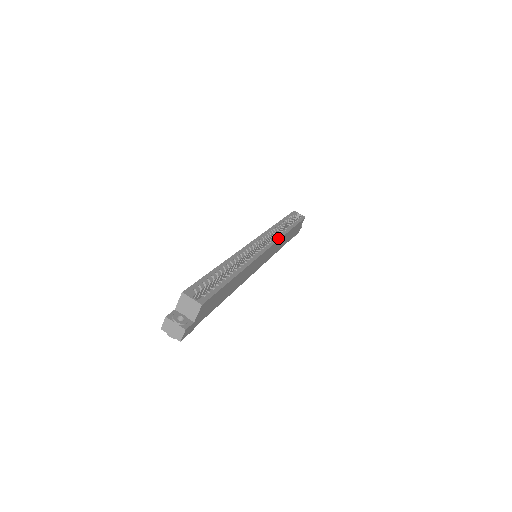
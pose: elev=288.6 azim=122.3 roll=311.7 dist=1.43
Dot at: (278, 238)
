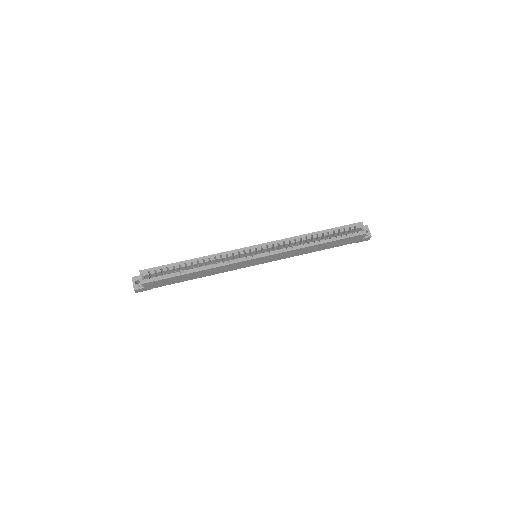
Dot at: (285, 250)
